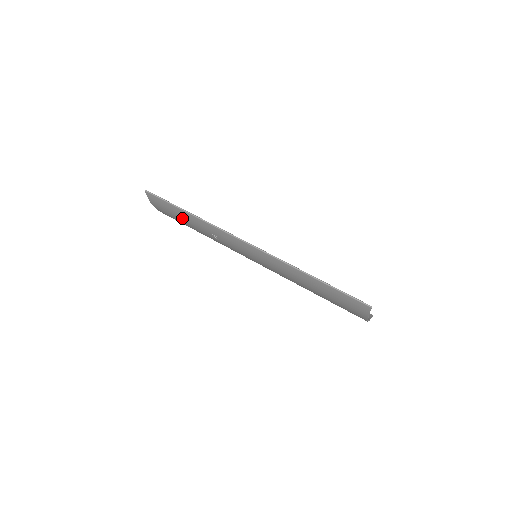
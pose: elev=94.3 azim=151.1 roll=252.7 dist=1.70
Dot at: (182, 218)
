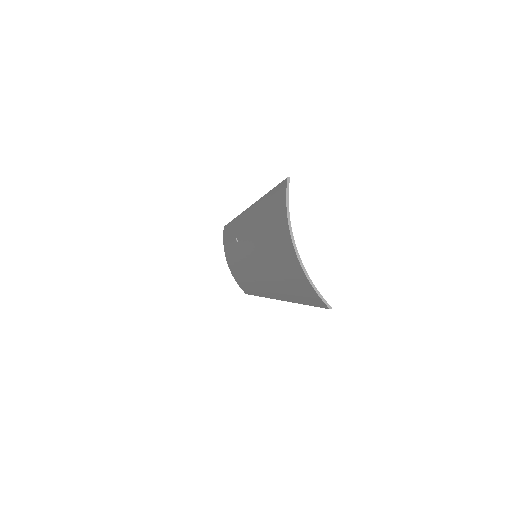
Dot at: occluded
